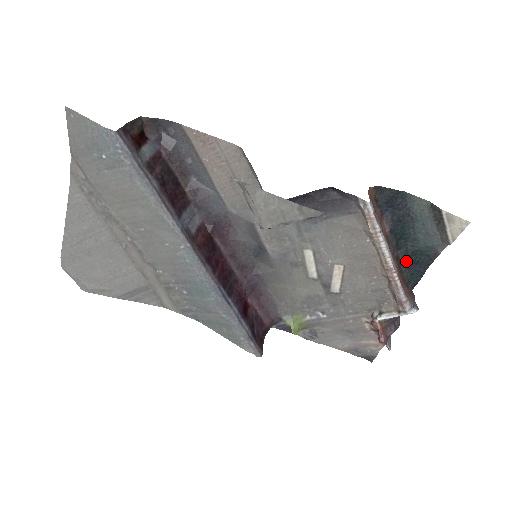
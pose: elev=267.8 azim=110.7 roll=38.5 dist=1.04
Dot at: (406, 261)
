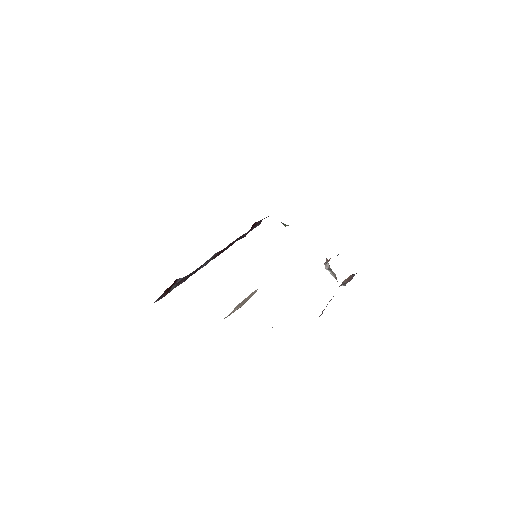
Dot at: occluded
